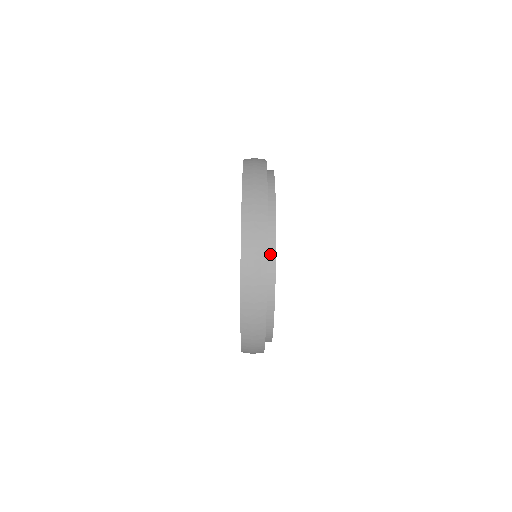
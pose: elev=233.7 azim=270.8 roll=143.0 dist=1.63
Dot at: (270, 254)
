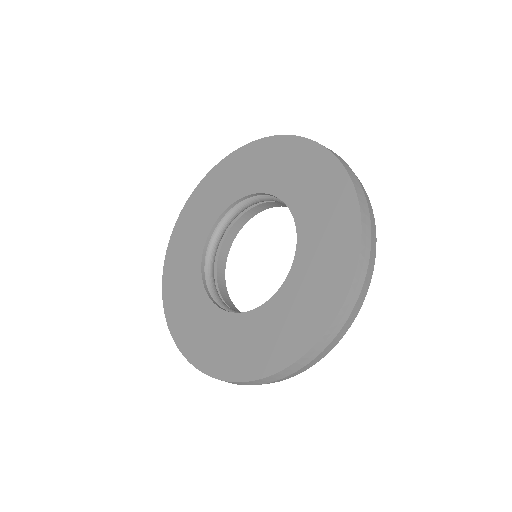
Dot at: occluded
